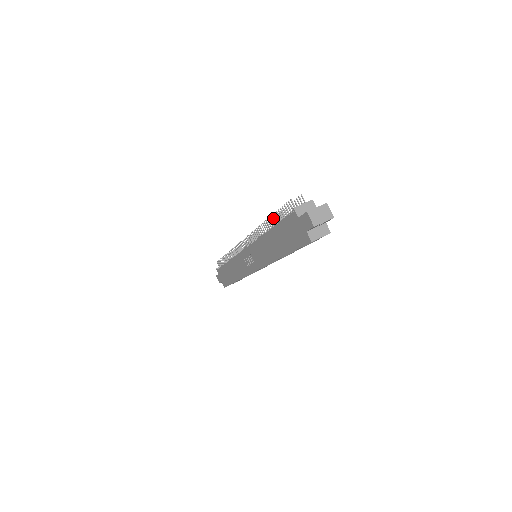
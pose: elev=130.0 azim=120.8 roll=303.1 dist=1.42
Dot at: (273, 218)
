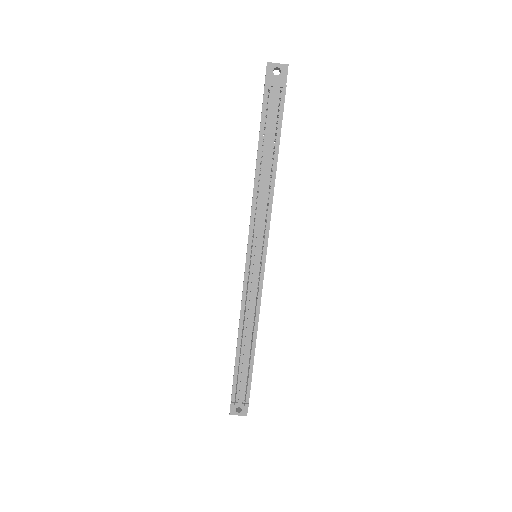
Dot at: occluded
